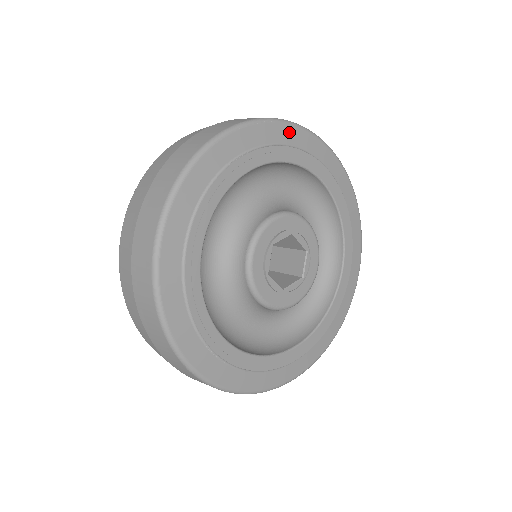
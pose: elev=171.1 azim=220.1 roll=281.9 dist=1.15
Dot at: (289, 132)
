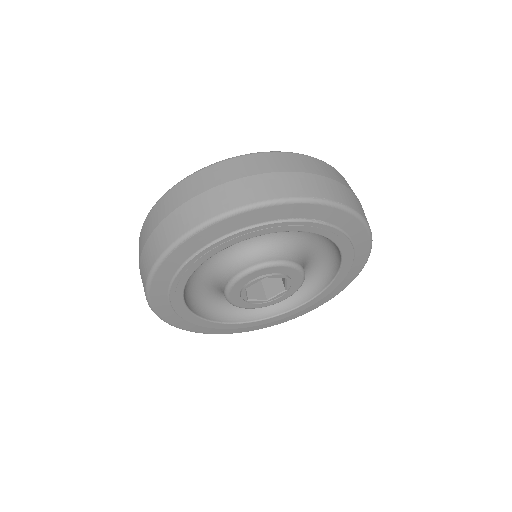
Dot at: (243, 218)
